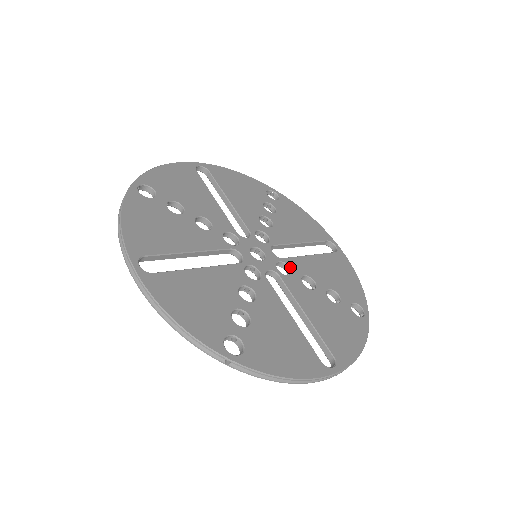
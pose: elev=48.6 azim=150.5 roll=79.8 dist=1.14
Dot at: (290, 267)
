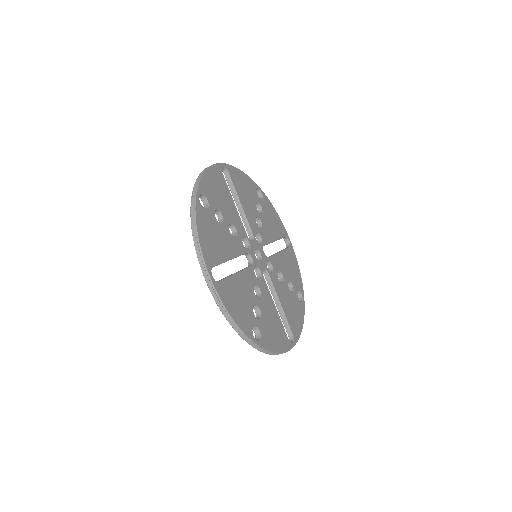
Dot at: (272, 265)
